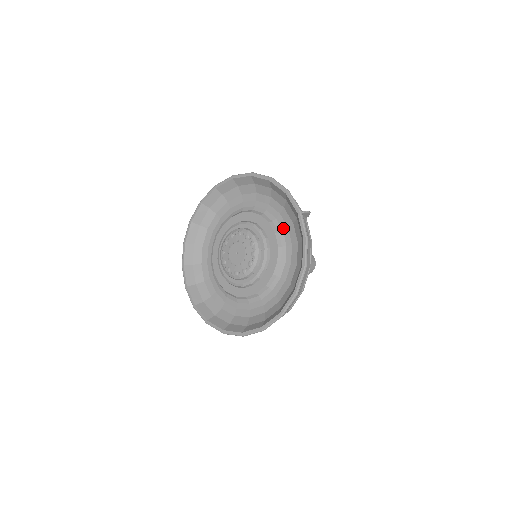
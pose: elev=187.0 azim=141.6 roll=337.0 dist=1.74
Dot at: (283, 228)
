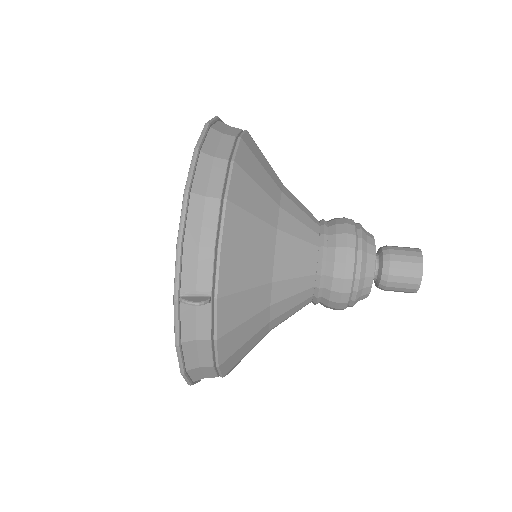
Dot at: occluded
